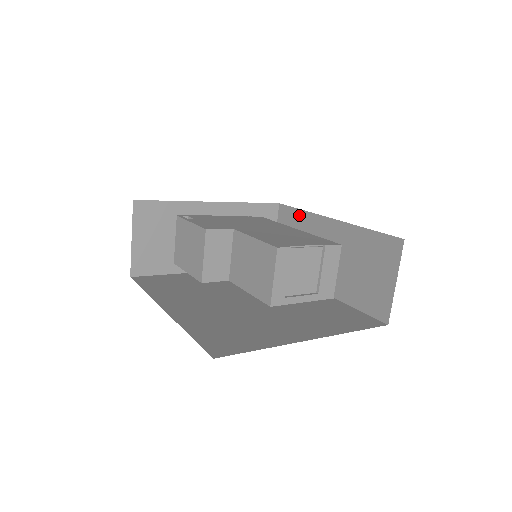
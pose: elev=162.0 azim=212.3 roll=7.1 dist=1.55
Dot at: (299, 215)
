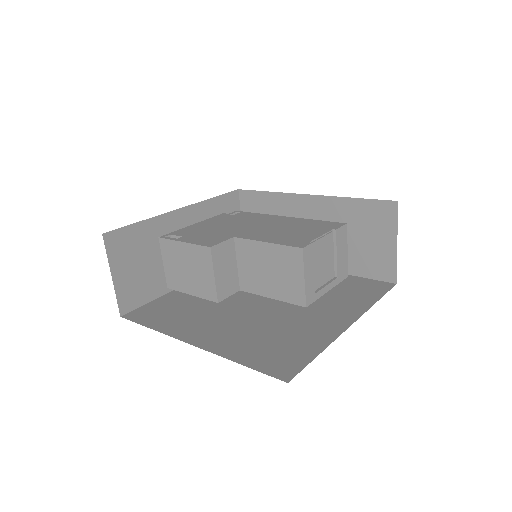
Dot at: (267, 197)
